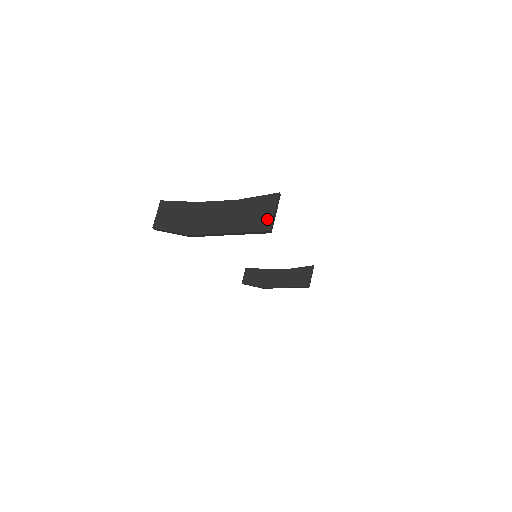
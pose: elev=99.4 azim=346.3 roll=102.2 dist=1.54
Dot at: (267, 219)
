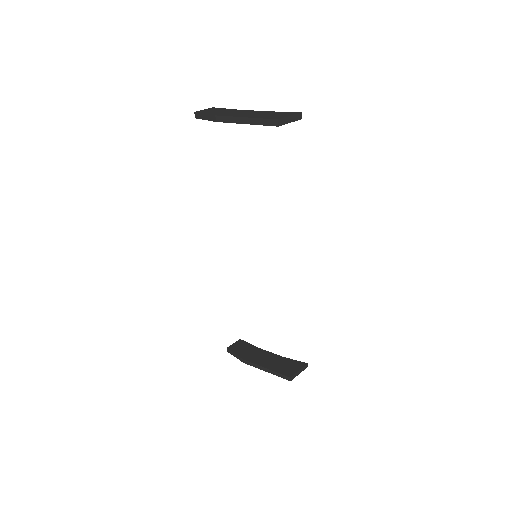
Dot at: (281, 117)
